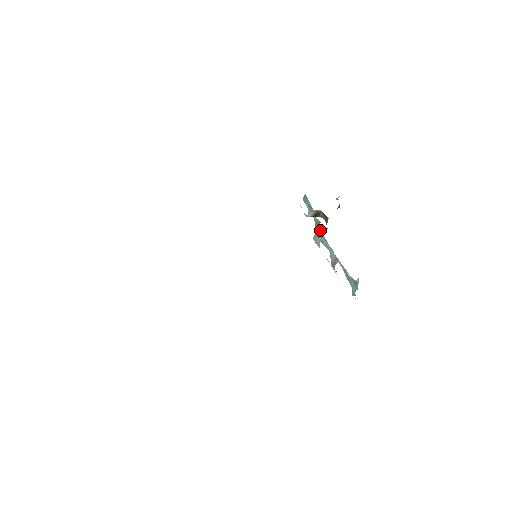
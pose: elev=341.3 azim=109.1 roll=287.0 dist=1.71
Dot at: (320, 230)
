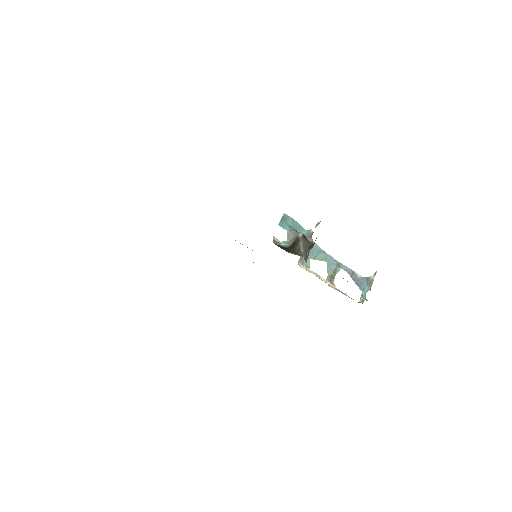
Dot at: occluded
